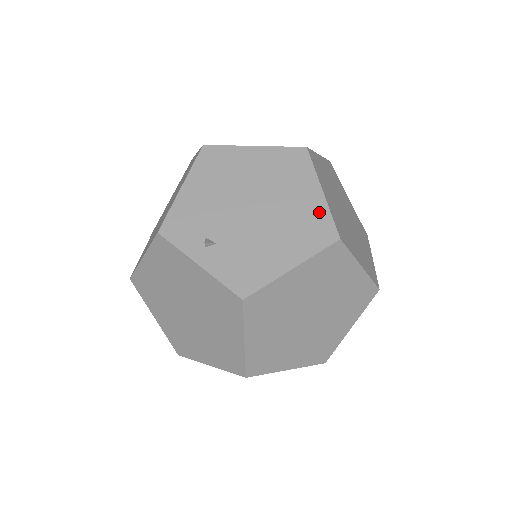
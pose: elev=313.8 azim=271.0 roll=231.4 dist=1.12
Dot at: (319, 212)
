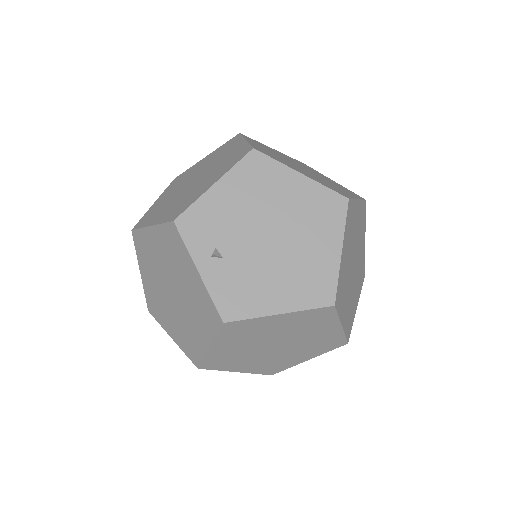
Dot at: (329, 270)
